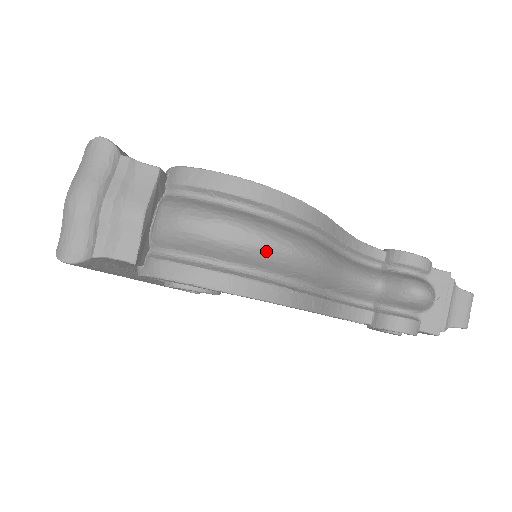
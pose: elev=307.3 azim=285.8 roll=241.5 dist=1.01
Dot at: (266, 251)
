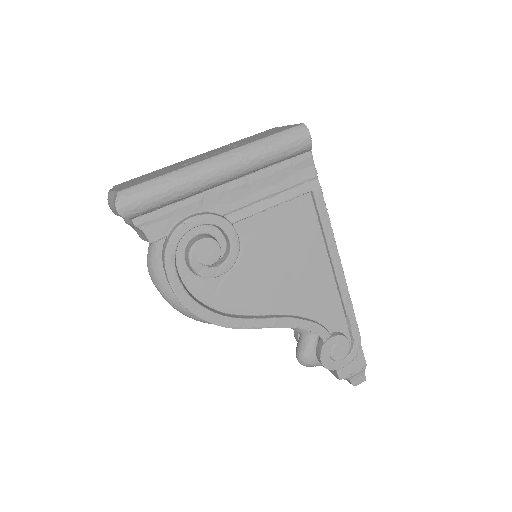
Dot at: occluded
